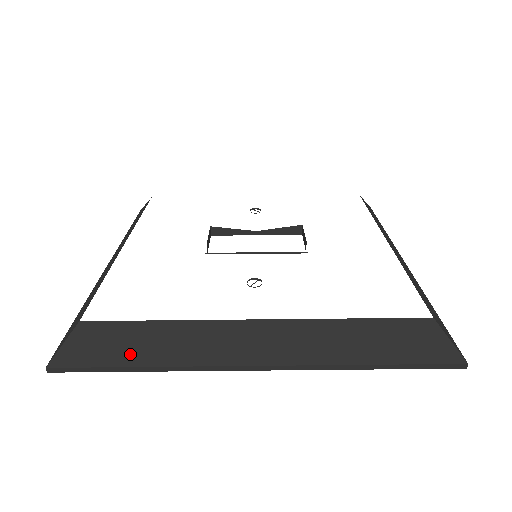
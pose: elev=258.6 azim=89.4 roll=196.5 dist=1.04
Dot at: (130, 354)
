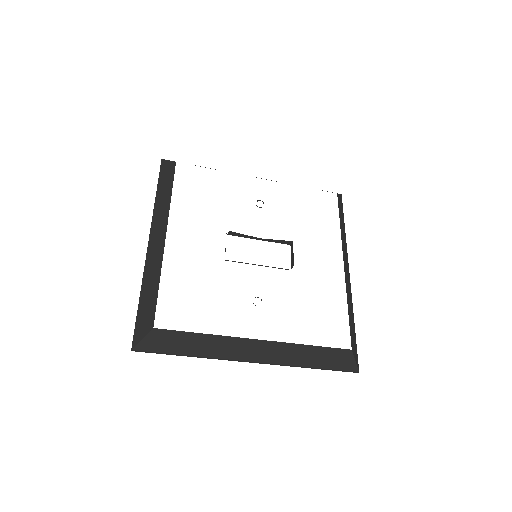
Dot at: (182, 349)
